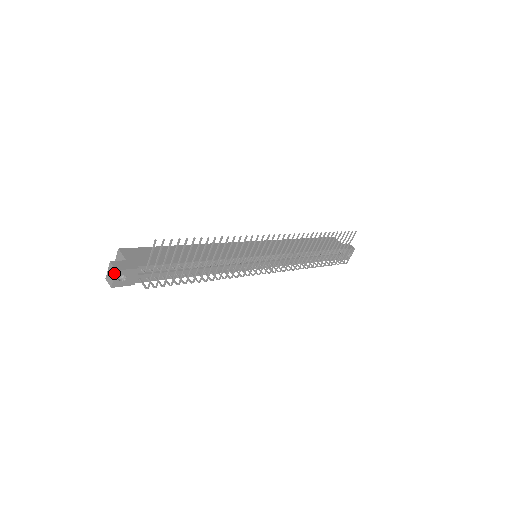
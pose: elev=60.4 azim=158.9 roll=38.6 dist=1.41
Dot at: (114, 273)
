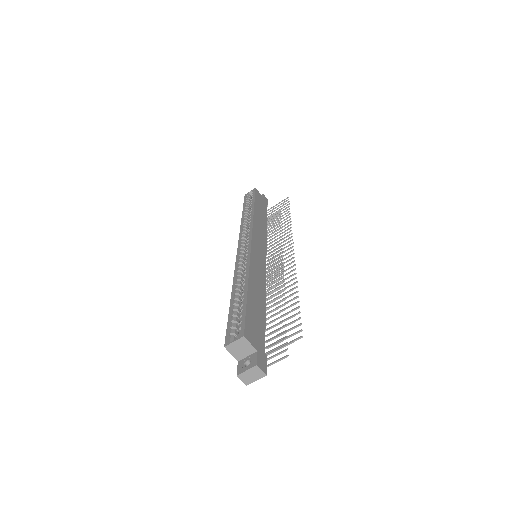
Dot at: (262, 377)
